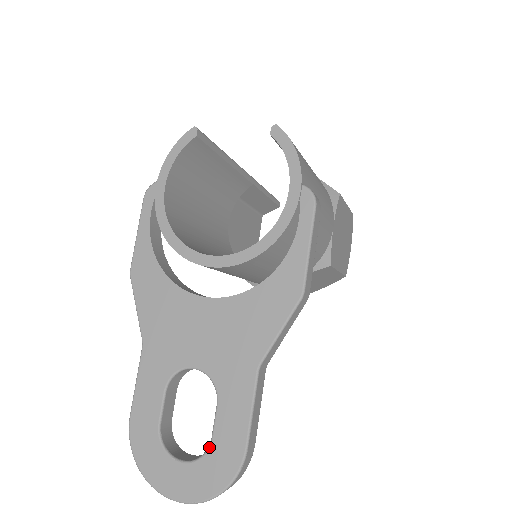
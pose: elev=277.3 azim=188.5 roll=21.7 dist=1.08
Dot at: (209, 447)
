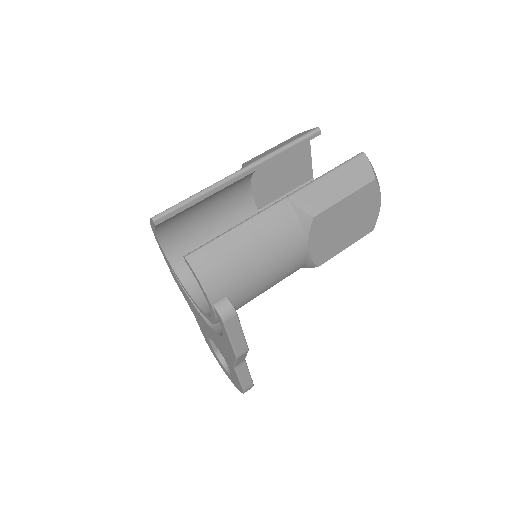
Dot at: (231, 376)
